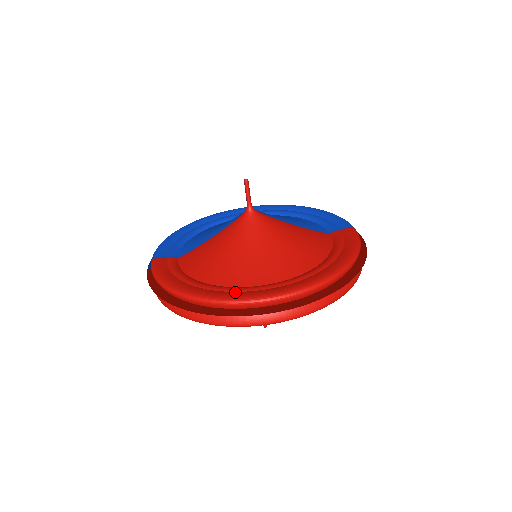
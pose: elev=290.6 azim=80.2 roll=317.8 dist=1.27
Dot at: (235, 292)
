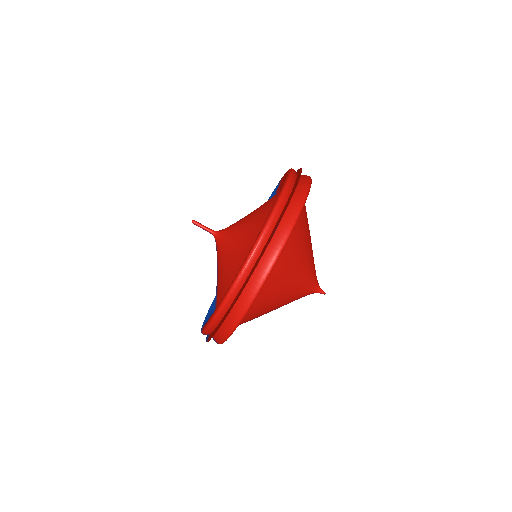
Dot at: occluded
